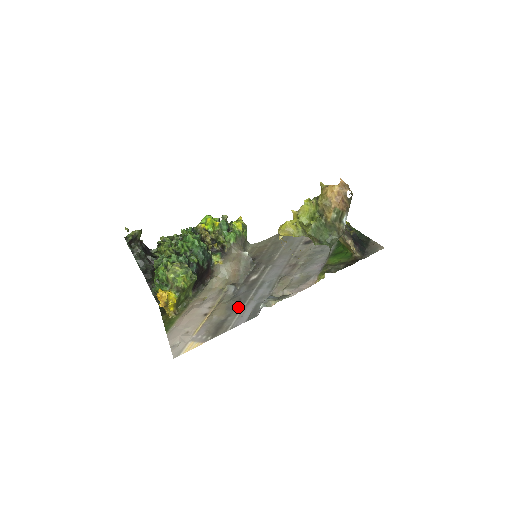
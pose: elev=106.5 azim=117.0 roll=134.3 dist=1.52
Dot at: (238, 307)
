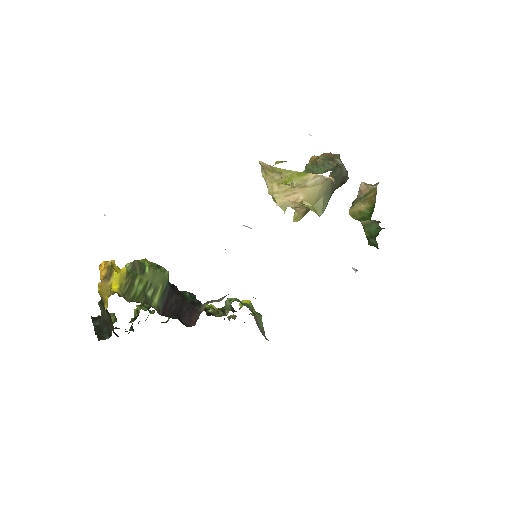
Dot at: occluded
